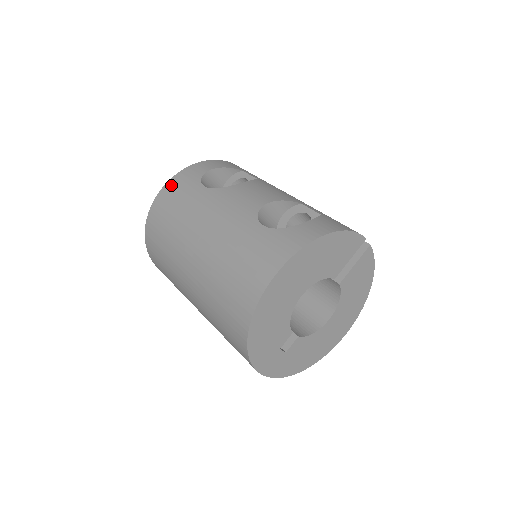
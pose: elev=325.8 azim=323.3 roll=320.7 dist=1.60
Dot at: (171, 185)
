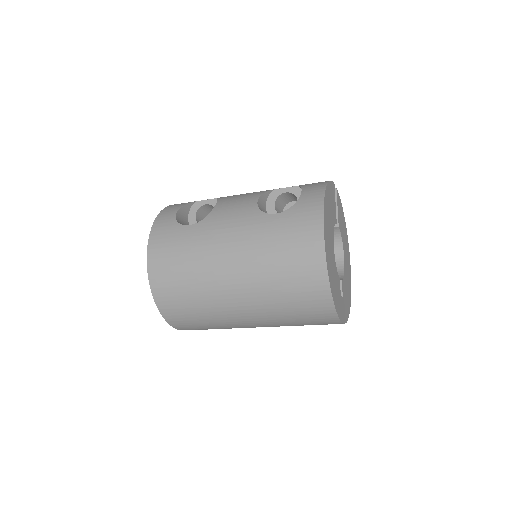
Dot at: (155, 245)
